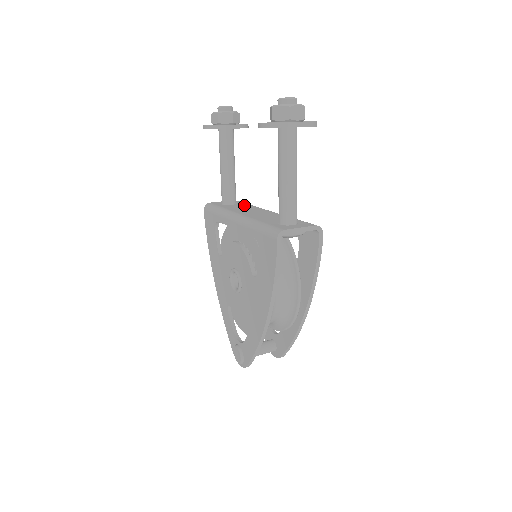
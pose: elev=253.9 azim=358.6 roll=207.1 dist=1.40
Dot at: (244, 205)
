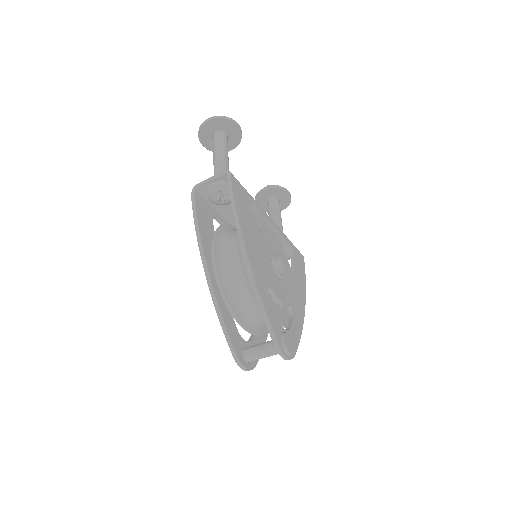
Dot at: occluded
